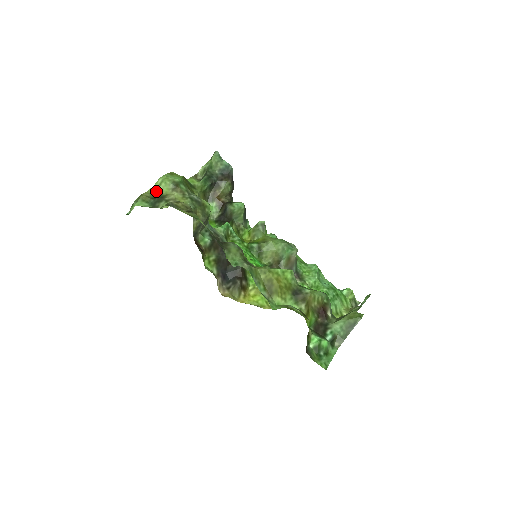
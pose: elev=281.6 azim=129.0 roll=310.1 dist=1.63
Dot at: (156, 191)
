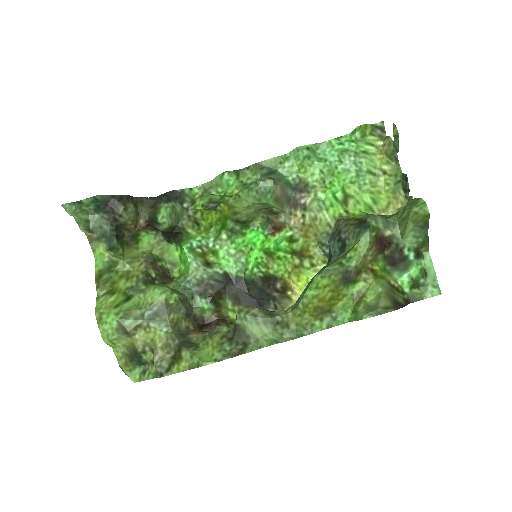
Dot at: (121, 349)
